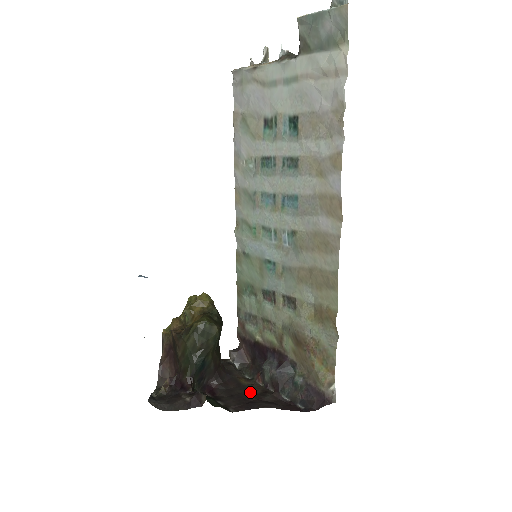
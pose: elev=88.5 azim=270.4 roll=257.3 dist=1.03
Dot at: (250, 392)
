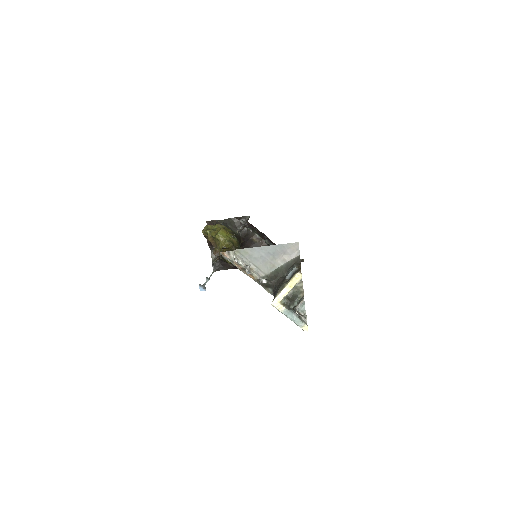
Dot at: occluded
